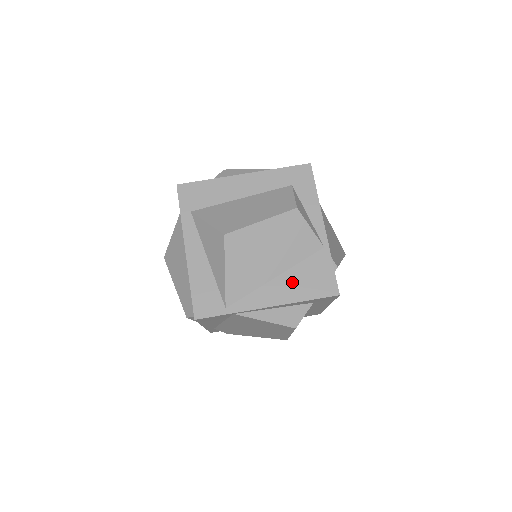
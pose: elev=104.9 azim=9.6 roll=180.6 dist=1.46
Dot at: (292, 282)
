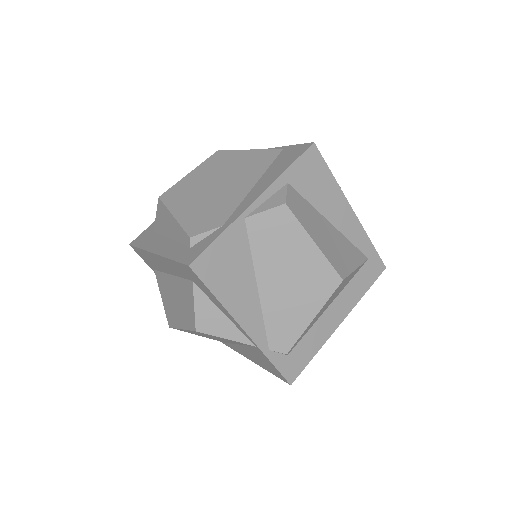
Dot at: (251, 354)
